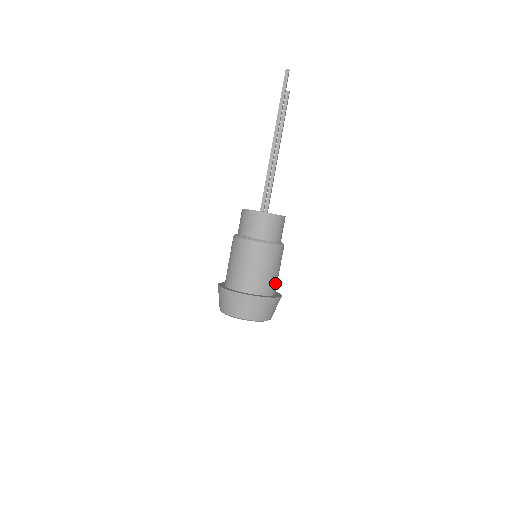
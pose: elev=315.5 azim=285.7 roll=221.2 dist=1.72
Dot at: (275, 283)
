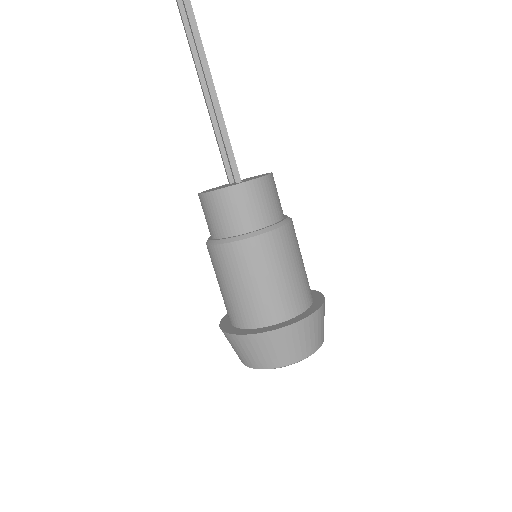
Dot at: (307, 280)
